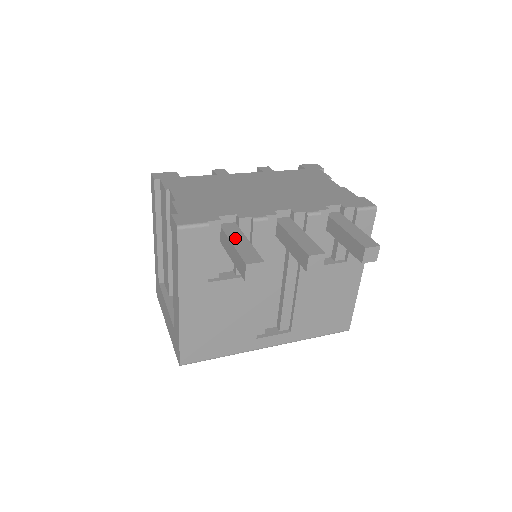
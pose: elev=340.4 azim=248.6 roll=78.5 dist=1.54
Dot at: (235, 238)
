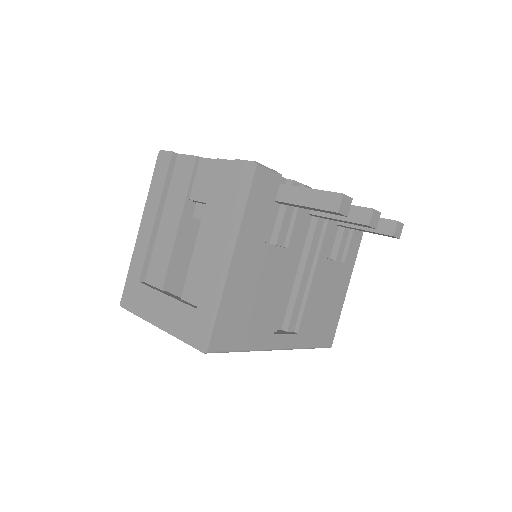
Dot at: occluded
